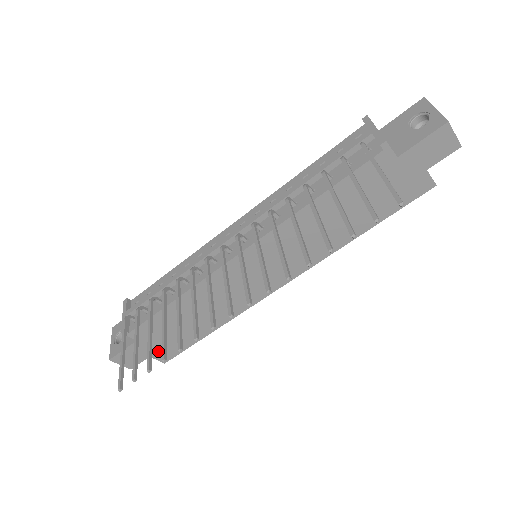
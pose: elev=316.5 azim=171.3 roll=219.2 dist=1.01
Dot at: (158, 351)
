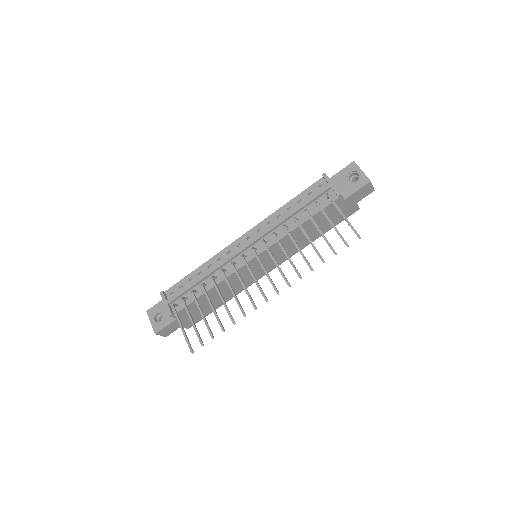
Dot at: (187, 322)
